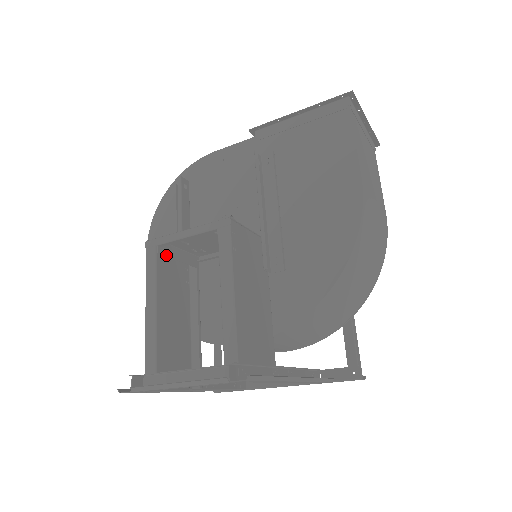
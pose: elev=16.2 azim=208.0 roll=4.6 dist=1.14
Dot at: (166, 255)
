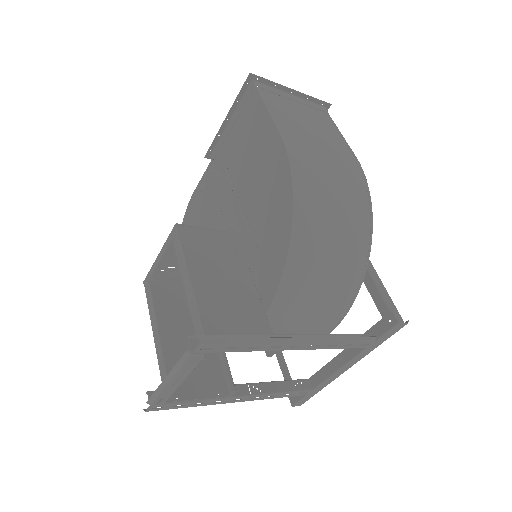
Dot at: (162, 285)
